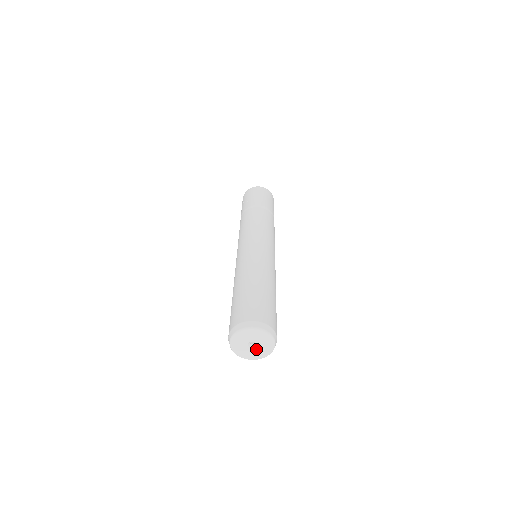
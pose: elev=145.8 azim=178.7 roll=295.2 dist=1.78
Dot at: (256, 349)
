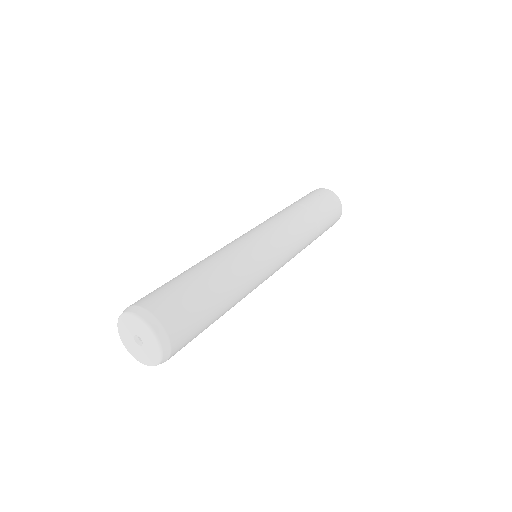
Dot at: (136, 345)
